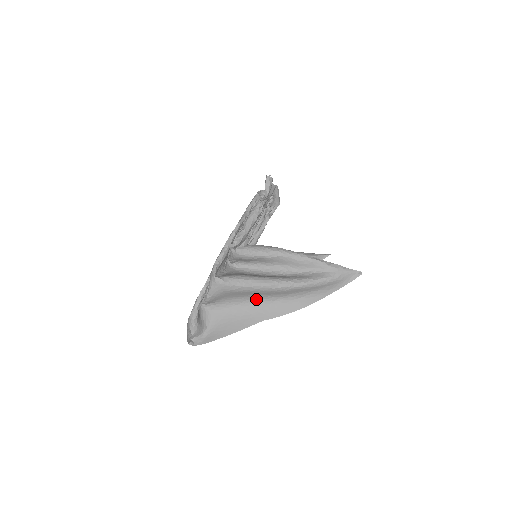
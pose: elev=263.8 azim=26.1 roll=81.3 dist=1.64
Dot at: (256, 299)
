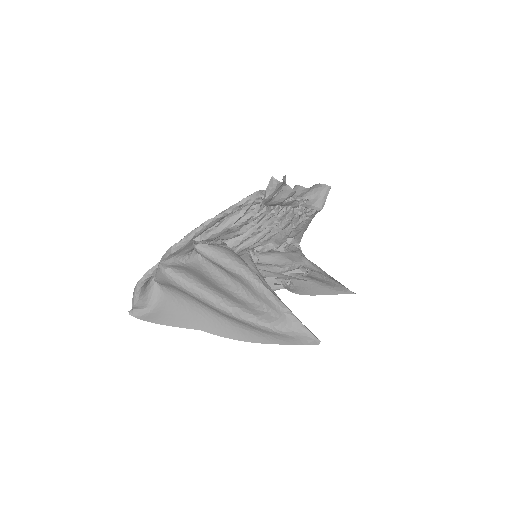
Dot at: (202, 305)
